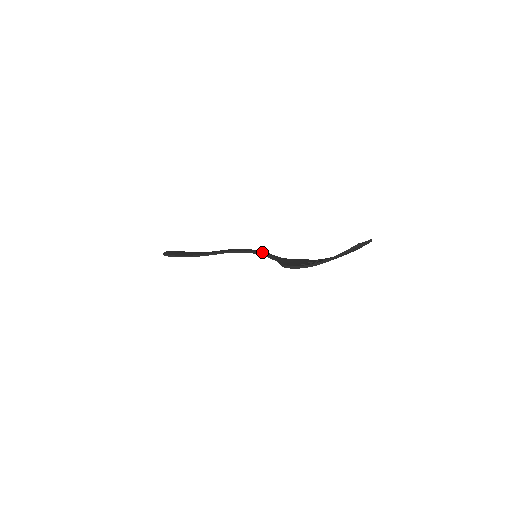
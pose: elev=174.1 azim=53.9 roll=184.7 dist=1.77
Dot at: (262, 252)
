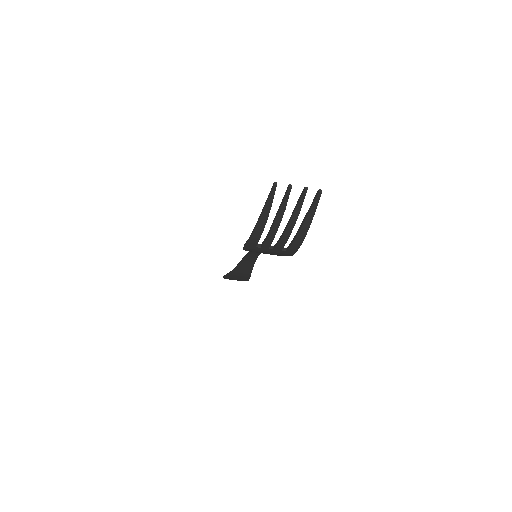
Dot at: occluded
